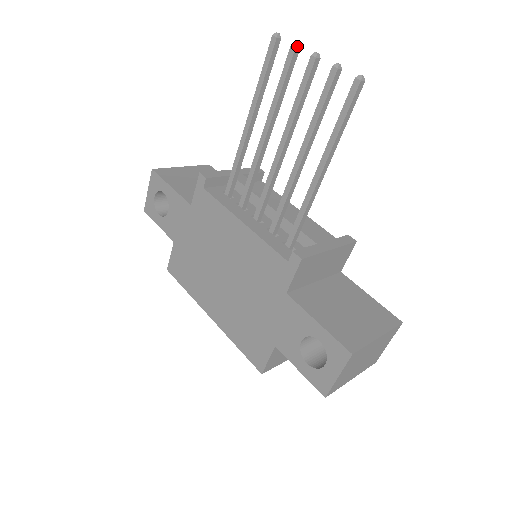
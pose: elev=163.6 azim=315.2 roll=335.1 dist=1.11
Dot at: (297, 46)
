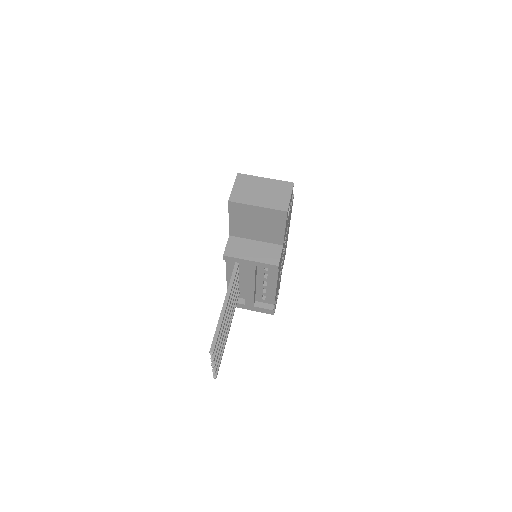
Dot at: (212, 360)
